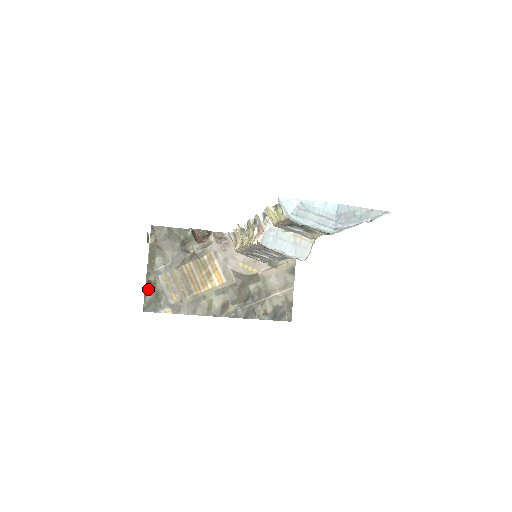
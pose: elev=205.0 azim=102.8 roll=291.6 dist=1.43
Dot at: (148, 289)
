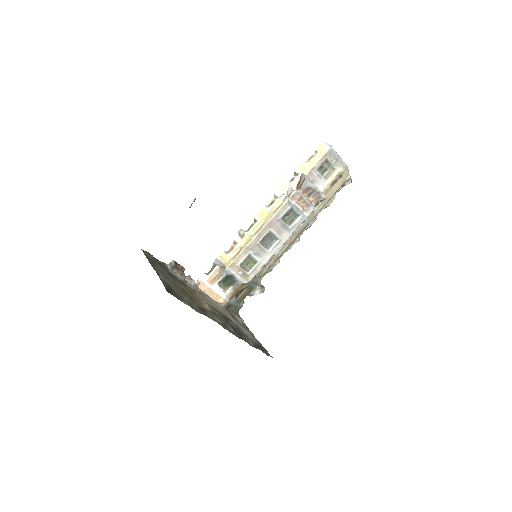
Dot at: (161, 279)
